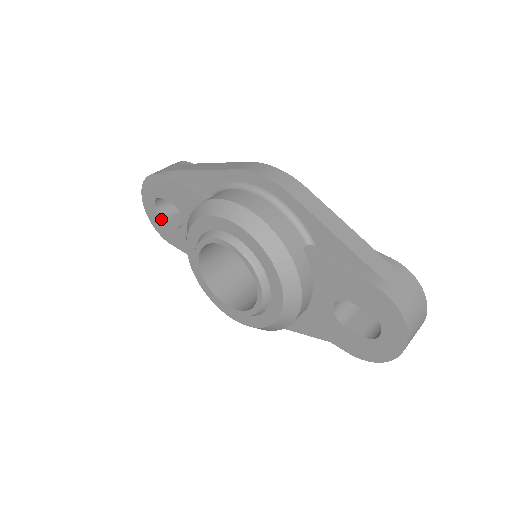
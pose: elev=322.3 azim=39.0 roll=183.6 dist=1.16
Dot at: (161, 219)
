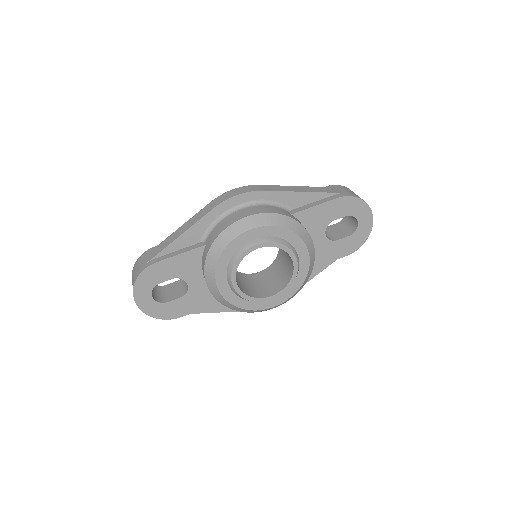
Dot at: (163, 304)
